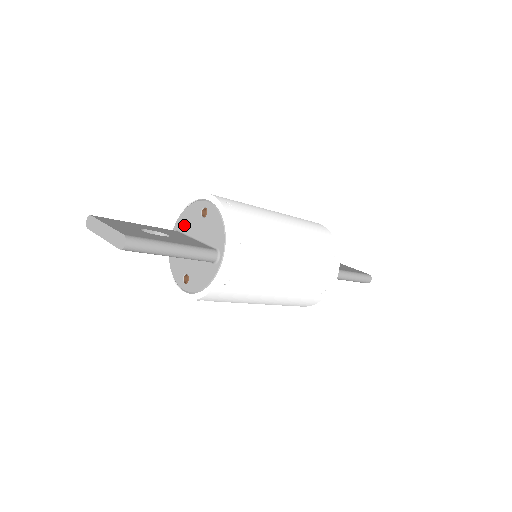
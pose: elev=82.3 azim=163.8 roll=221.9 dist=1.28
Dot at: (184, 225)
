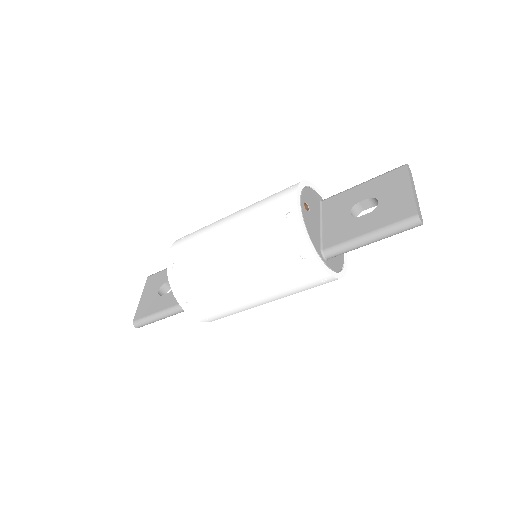
Dot at: occluded
